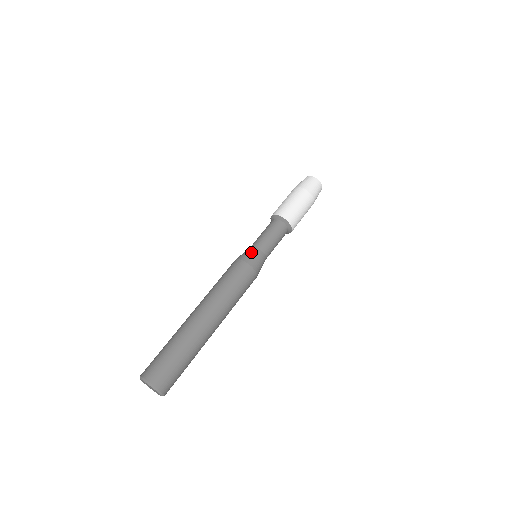
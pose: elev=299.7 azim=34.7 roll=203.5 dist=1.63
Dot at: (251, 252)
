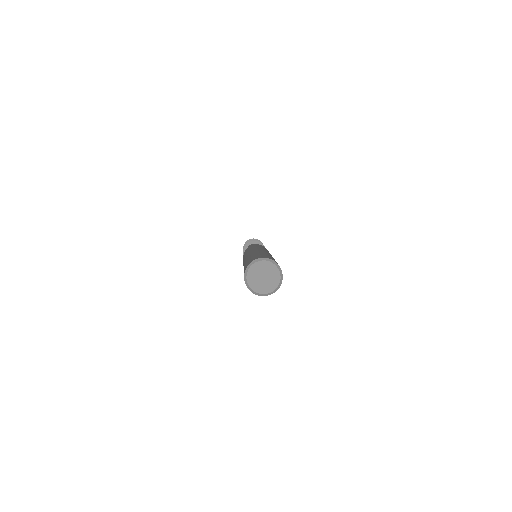
Dot at: occluded
